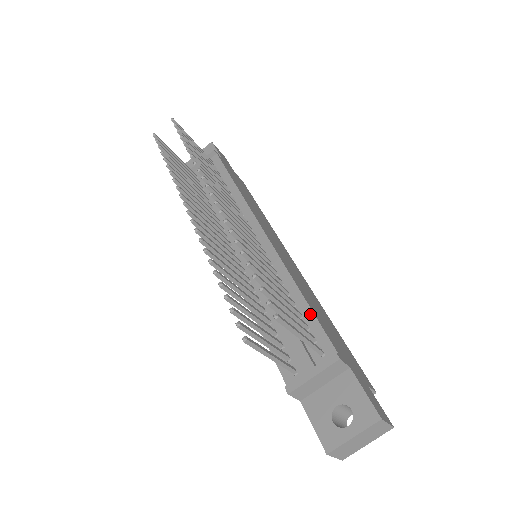
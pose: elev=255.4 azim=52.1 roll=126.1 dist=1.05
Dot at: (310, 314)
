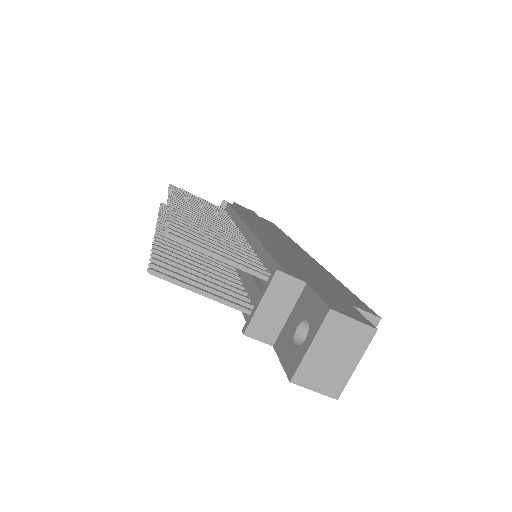
Dot at: (267, 257)
